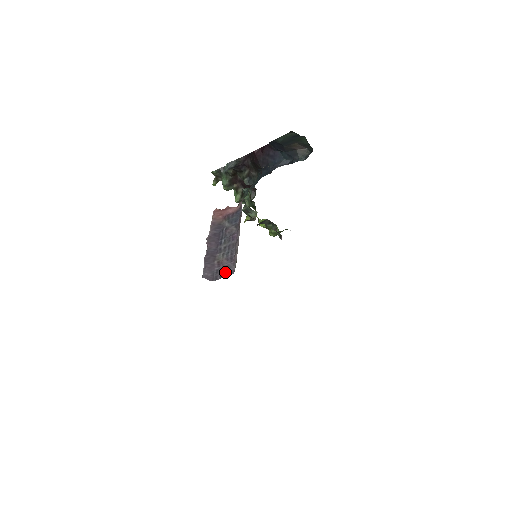
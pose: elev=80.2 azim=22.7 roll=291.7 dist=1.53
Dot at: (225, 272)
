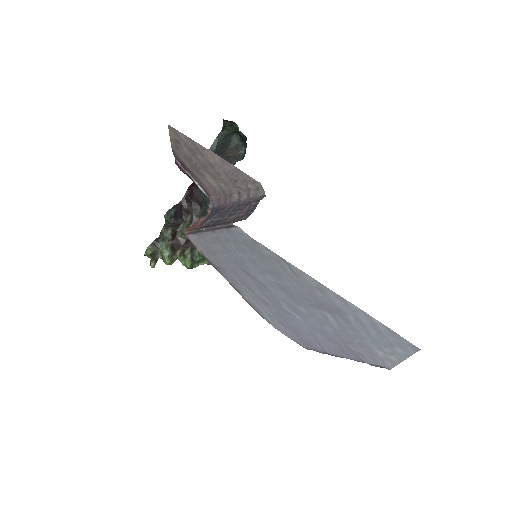
Dot at: (254, 205)
